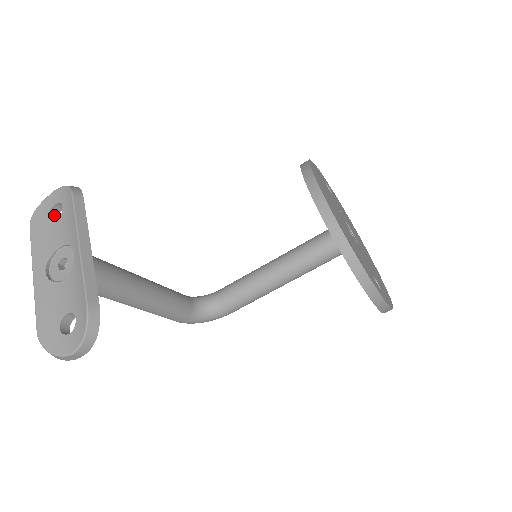
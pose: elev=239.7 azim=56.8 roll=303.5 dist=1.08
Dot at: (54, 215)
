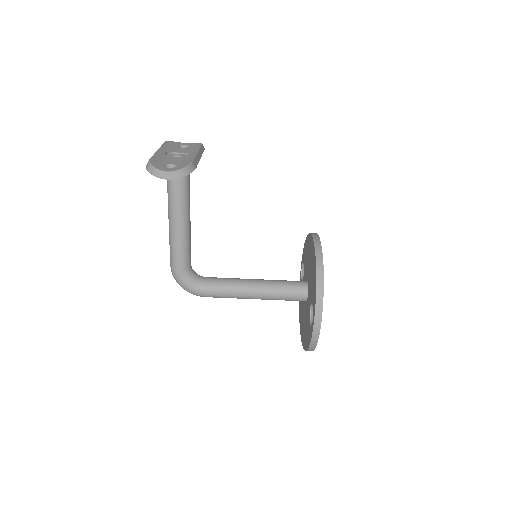
Dot at: occluded
